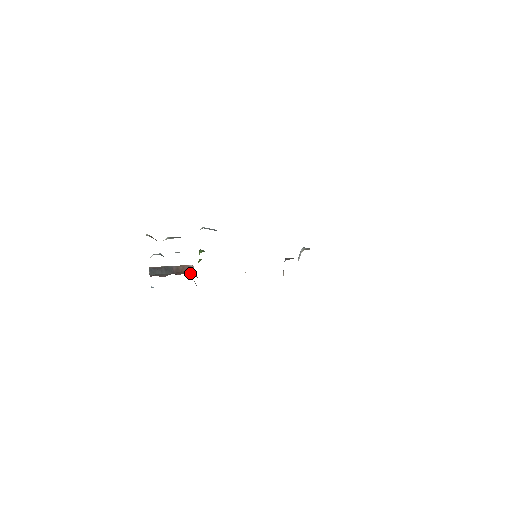
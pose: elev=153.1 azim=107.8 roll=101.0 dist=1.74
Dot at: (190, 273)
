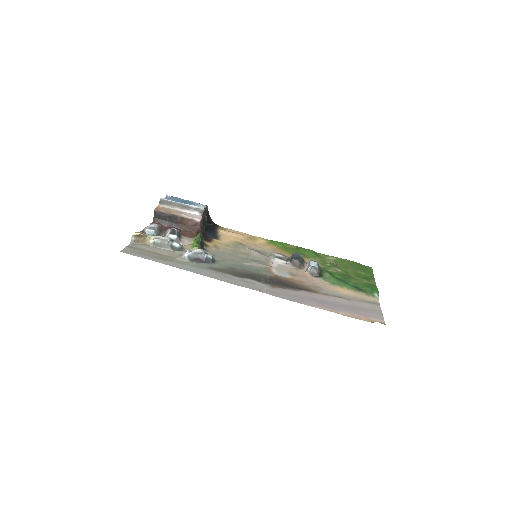
Dot at: (192, 231)
